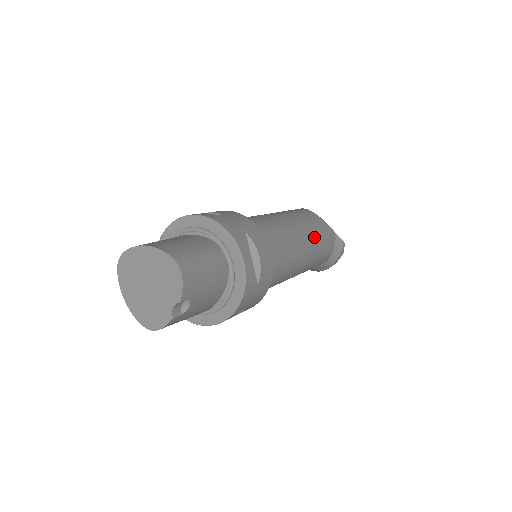
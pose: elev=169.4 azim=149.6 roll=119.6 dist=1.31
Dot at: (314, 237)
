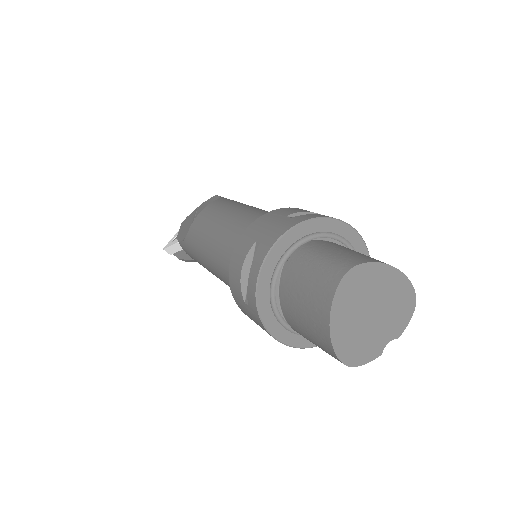
Dot at: occluded
